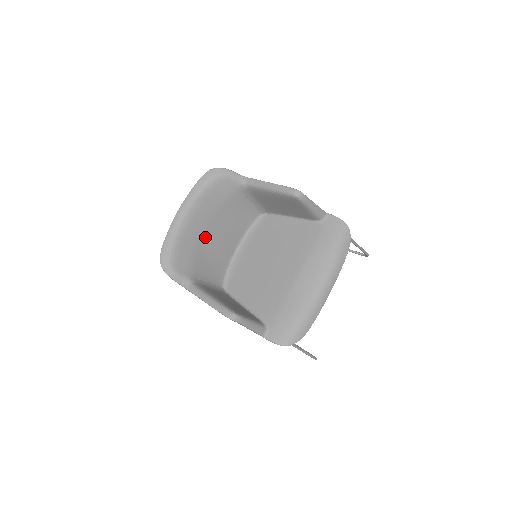
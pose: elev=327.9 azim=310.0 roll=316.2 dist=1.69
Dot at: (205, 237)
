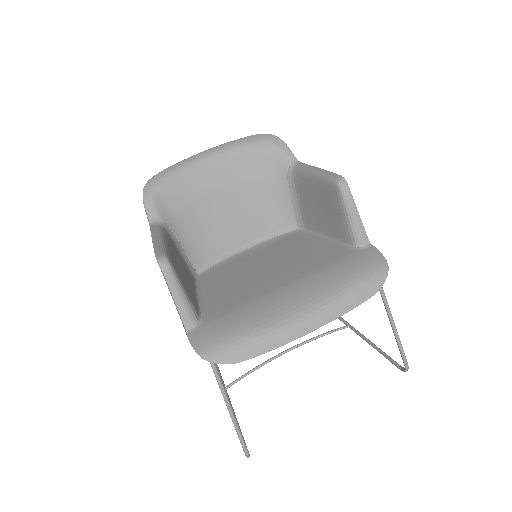
Dot at: (214, 198)
